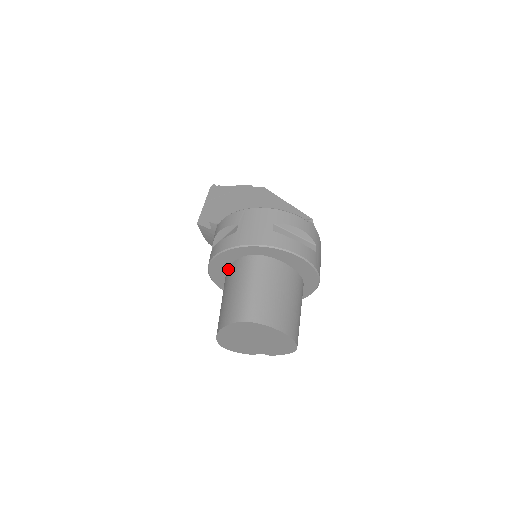
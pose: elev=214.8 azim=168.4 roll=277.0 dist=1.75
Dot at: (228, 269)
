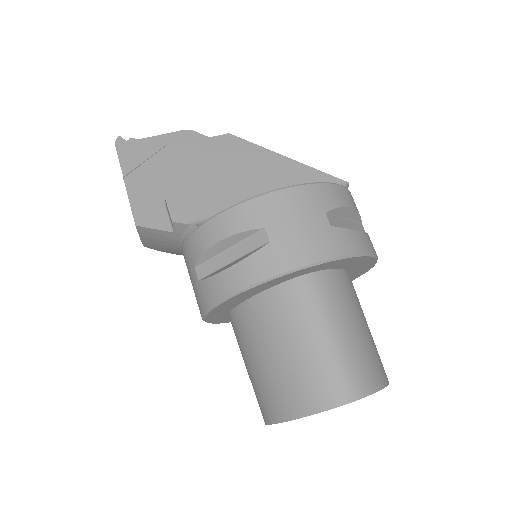
Dot at: (250, 303)
